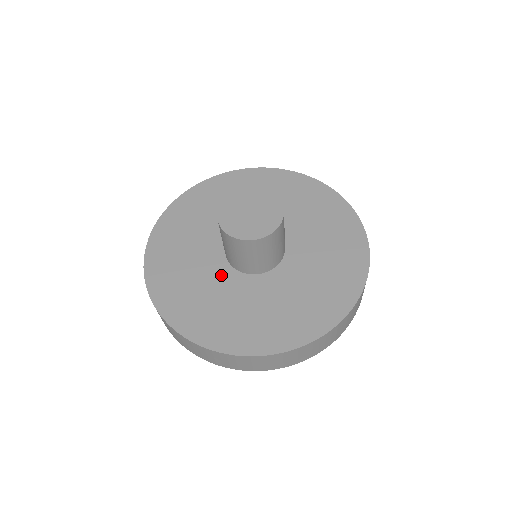
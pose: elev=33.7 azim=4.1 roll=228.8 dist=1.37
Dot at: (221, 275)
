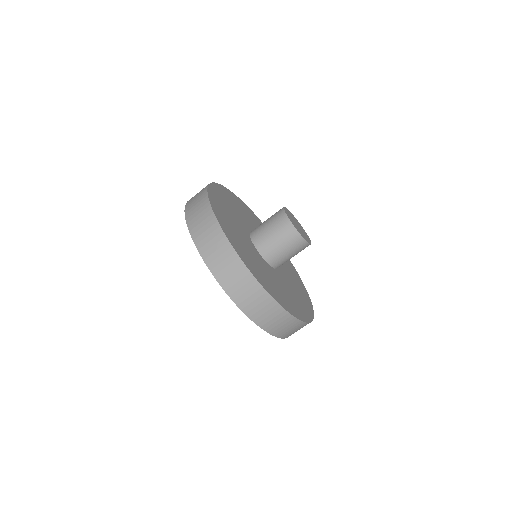
Dot at: (243, 224)
